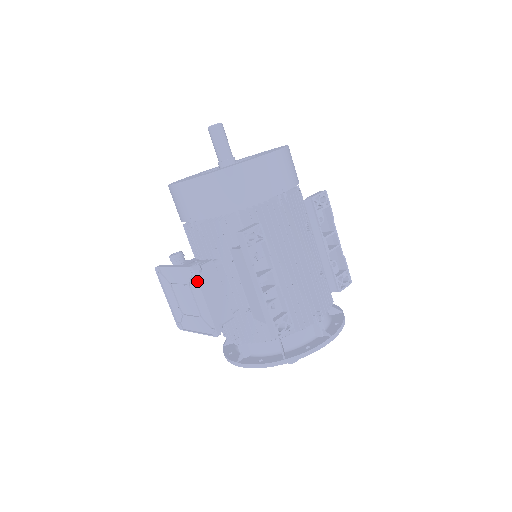
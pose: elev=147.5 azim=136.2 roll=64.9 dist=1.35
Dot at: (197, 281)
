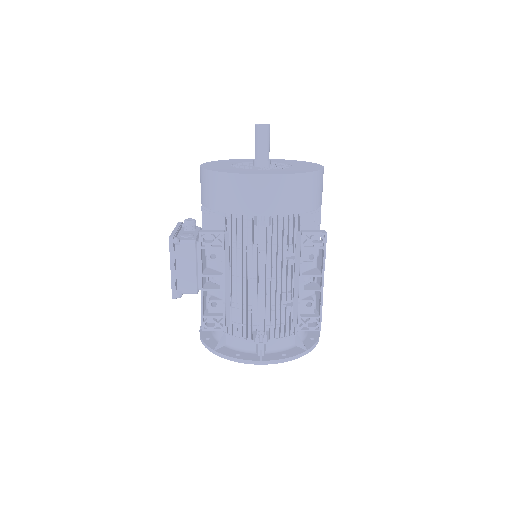
Dot at: (169, 250)
